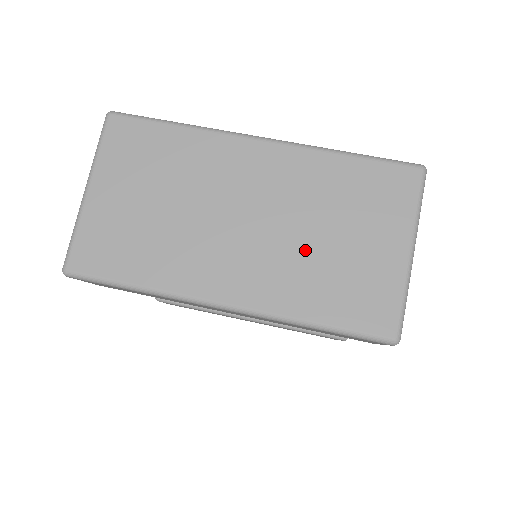
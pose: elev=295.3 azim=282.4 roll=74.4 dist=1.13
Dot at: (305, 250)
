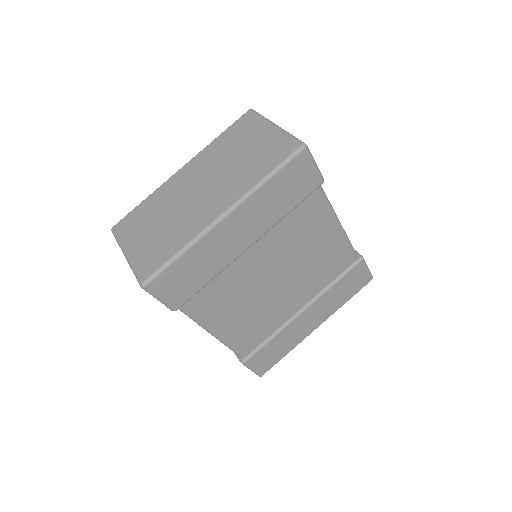
Dot at: (235, 168)
